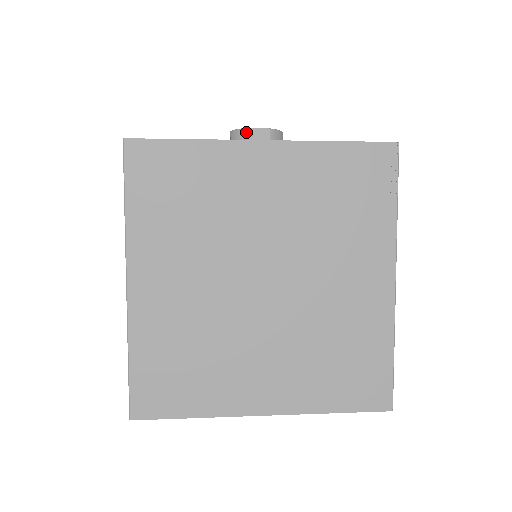
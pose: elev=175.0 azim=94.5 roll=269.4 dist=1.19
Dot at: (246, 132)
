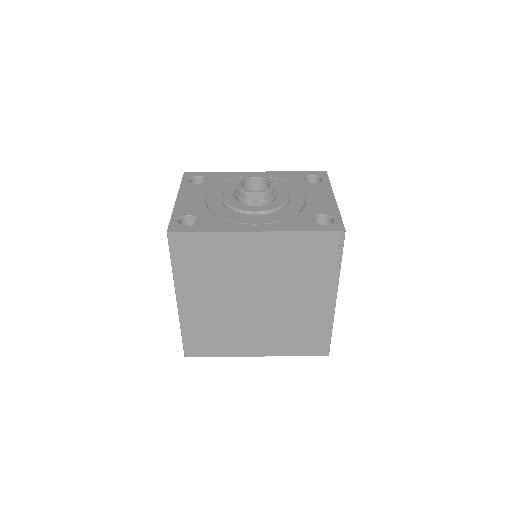
Dot at: (247, 195)
